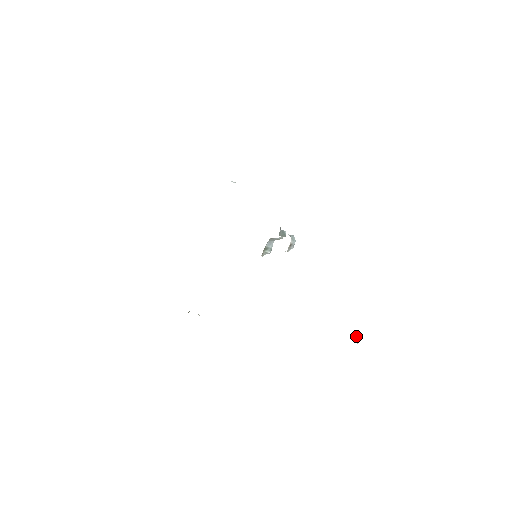
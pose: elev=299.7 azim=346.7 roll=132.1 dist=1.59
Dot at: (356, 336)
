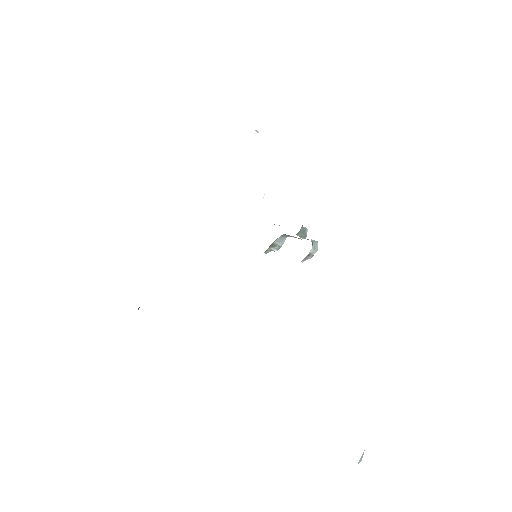
Dot at: (363, 452)
